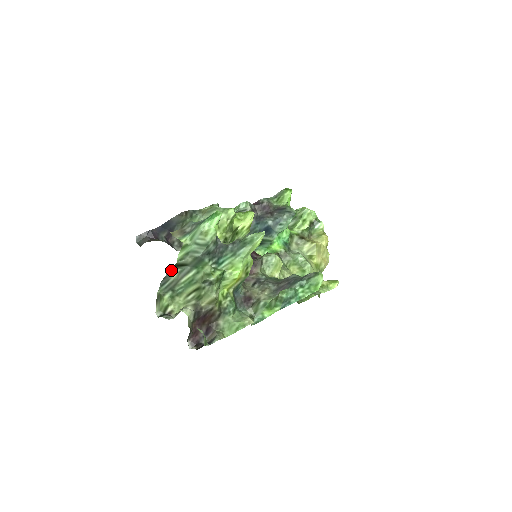
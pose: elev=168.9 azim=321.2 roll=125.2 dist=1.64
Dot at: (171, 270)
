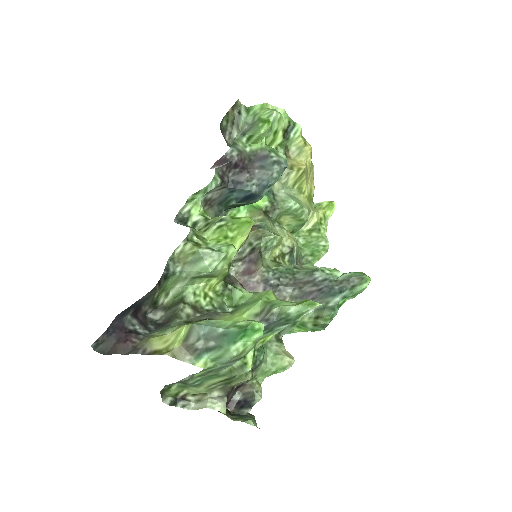
Dot at: (181, 380)
